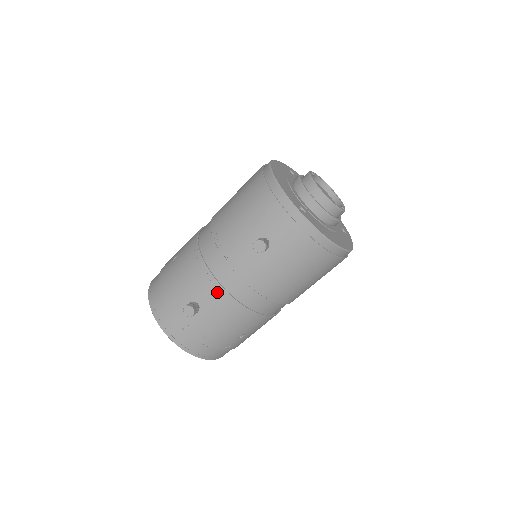
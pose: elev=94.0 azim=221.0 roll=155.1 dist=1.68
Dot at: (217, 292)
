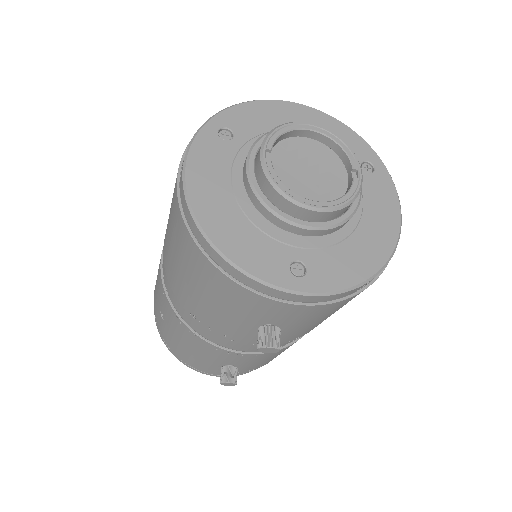
Dot at: (245, 357)
